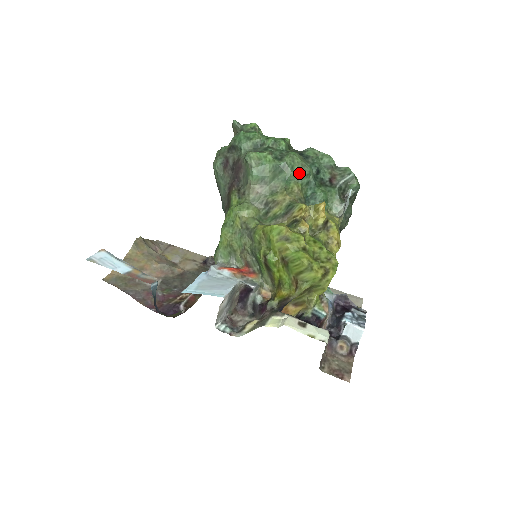
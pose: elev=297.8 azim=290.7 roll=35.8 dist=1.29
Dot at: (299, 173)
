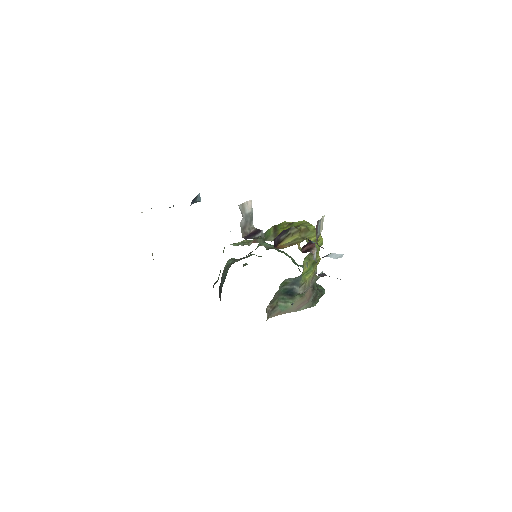
Dot at: (291, 257)
